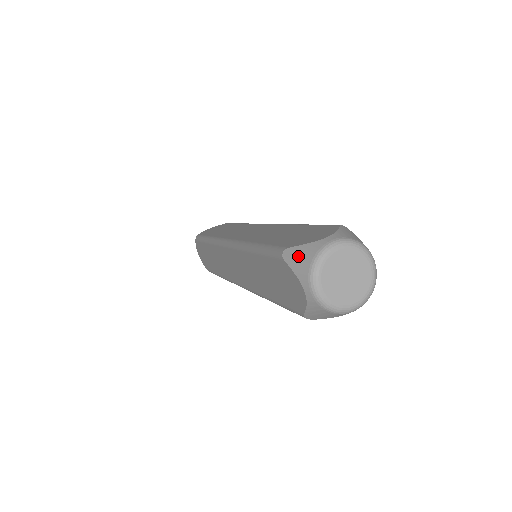
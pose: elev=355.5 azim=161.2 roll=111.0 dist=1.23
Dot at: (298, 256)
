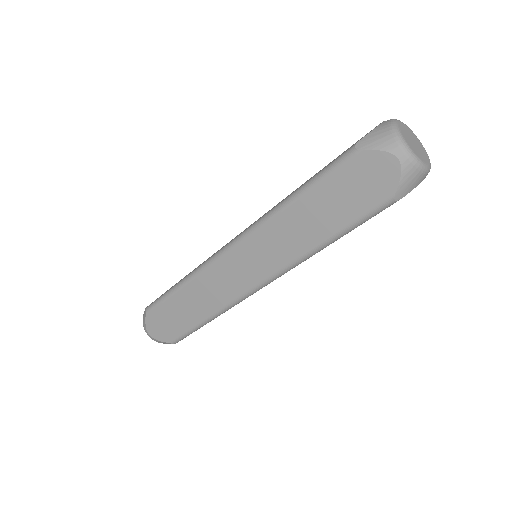
Dot at: (374, 138)
